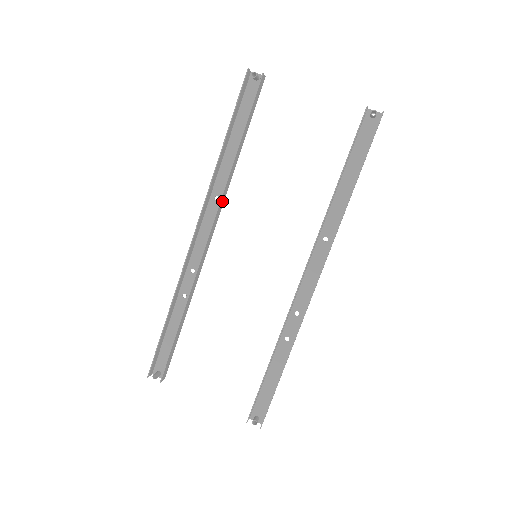
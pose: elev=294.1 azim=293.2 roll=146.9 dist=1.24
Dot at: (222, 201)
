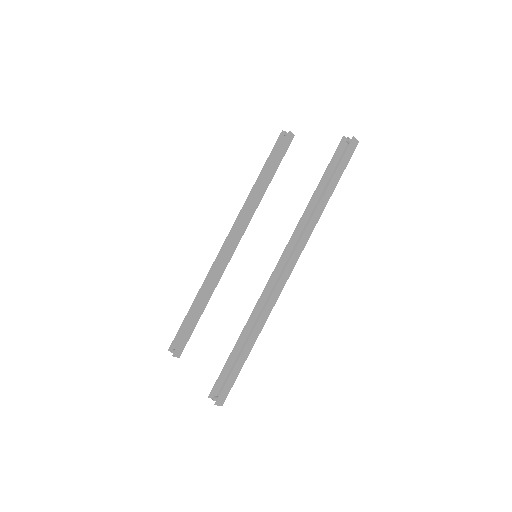
Dot at: (248, 218)
